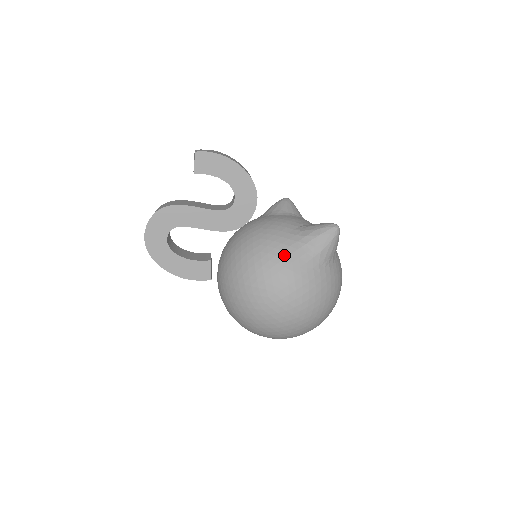
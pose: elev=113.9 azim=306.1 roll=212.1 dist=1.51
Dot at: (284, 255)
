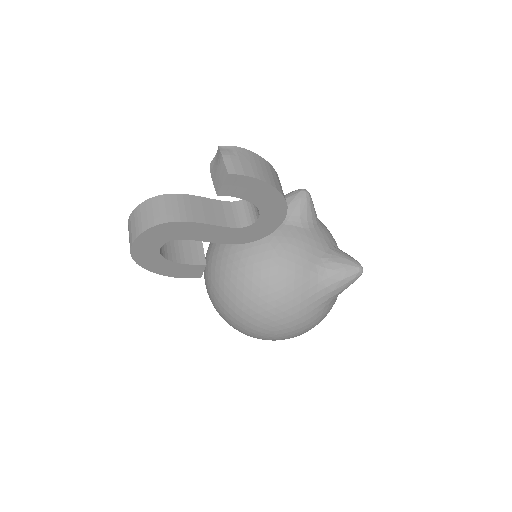
Dot at: (301, 299)
